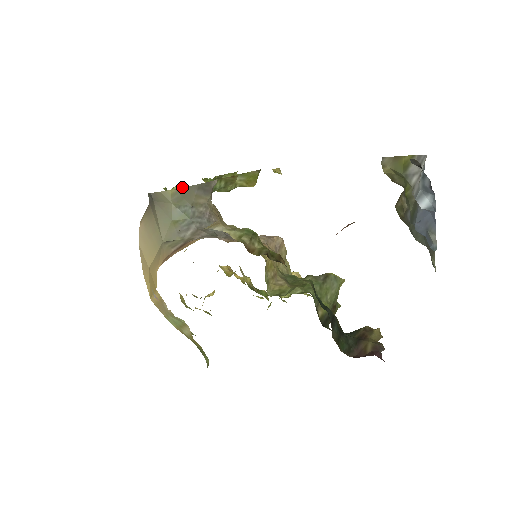
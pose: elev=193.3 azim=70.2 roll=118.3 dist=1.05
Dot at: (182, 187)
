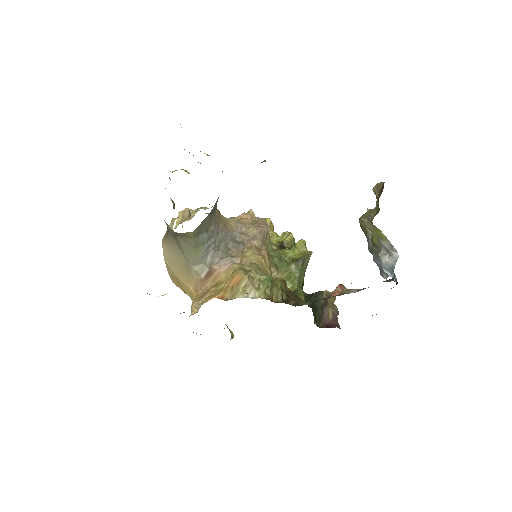
Dot at: (200, 224)
